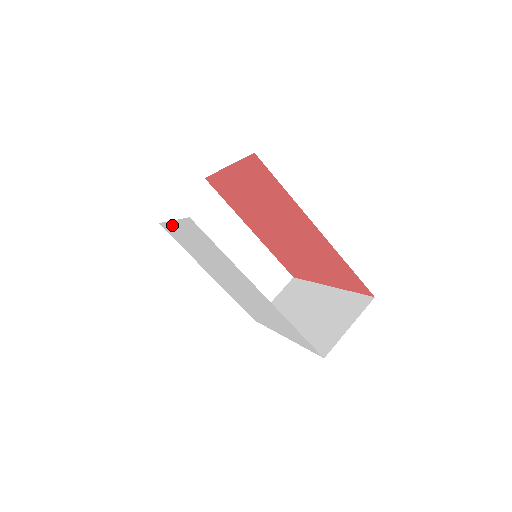
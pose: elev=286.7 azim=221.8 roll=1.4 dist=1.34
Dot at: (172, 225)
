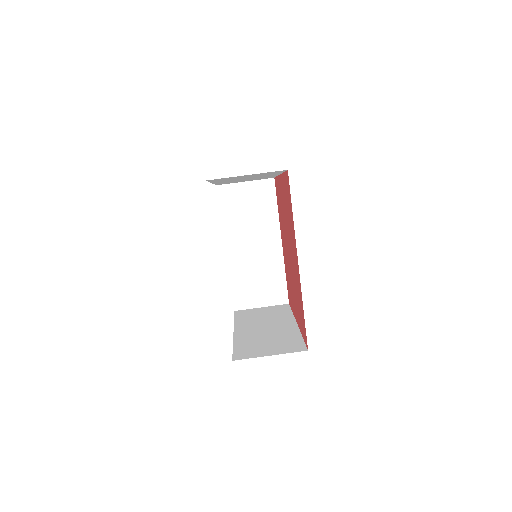
Dot at: occluded
